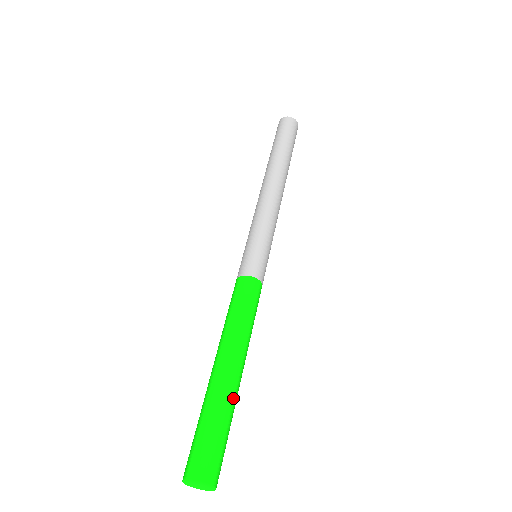
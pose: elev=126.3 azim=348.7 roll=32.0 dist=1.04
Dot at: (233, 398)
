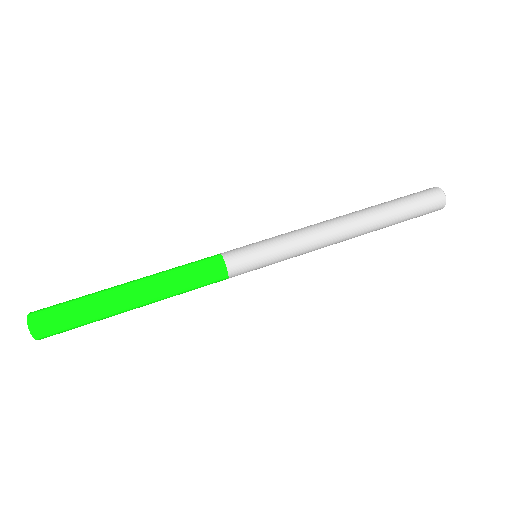
Dot at: (110, 315)
